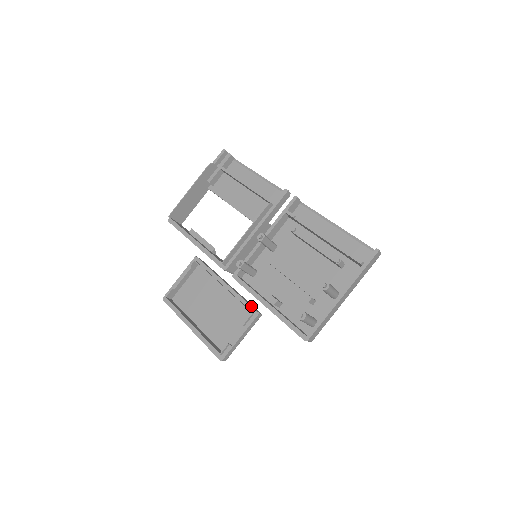
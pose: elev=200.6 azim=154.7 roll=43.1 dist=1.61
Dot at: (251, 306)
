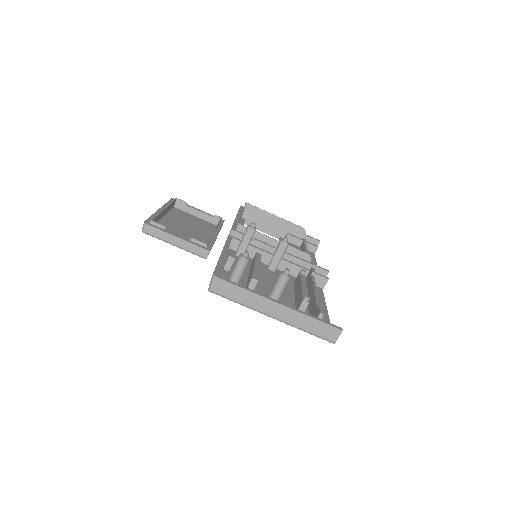
Dot at: occluded
